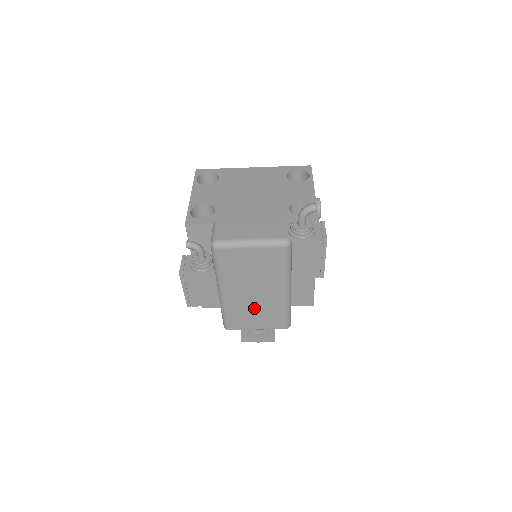
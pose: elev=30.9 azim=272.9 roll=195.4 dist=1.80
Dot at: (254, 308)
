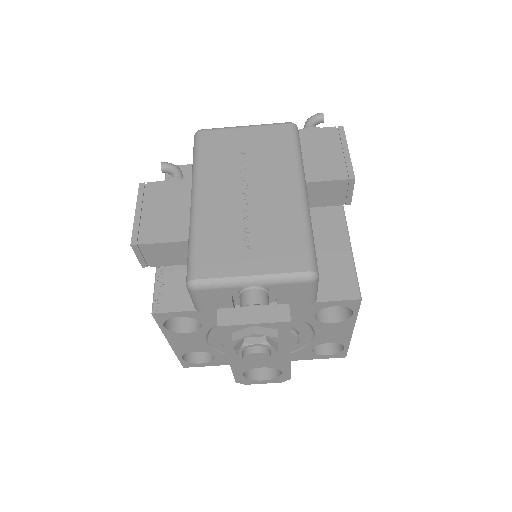
Dot at: (247, 224)
